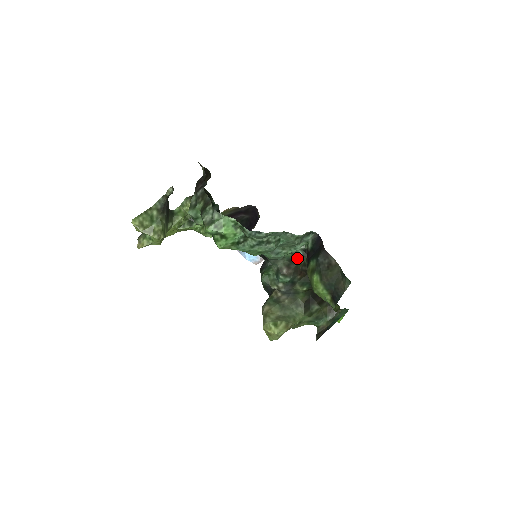
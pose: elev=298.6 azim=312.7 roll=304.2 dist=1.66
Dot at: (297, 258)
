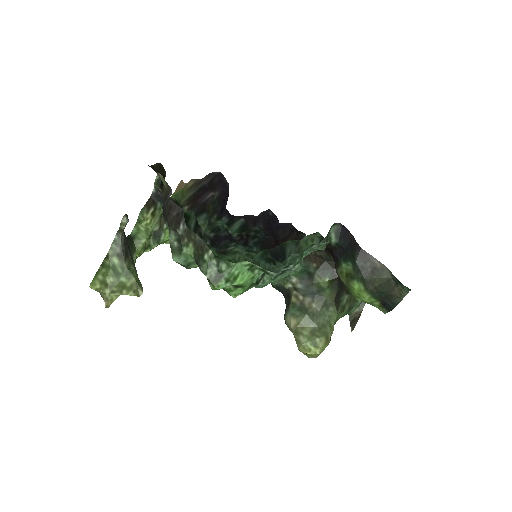
Dot at: occluded
